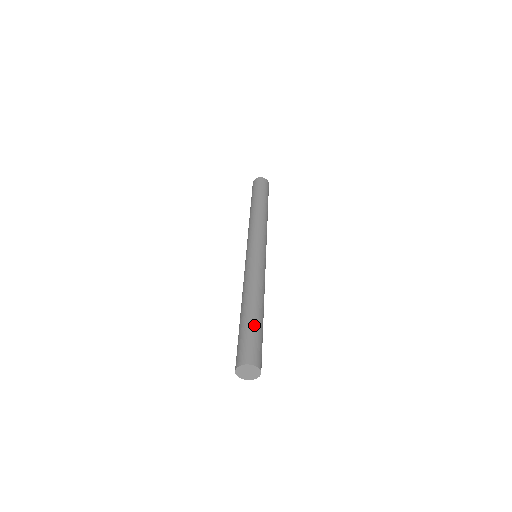
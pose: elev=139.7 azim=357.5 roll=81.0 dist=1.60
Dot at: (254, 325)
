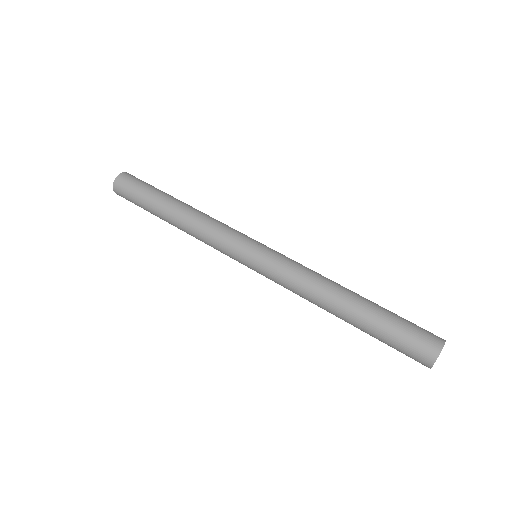
Dot at: (384, 316)
